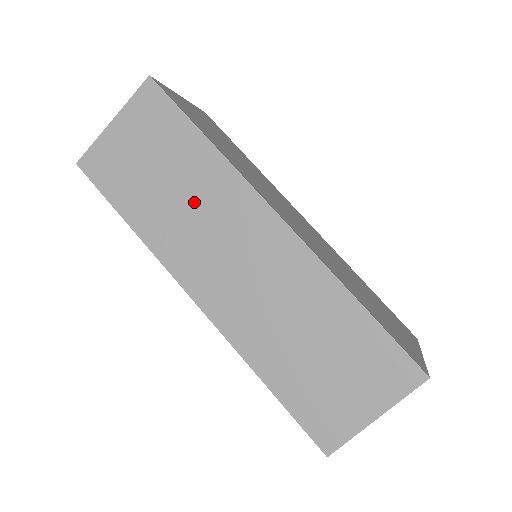
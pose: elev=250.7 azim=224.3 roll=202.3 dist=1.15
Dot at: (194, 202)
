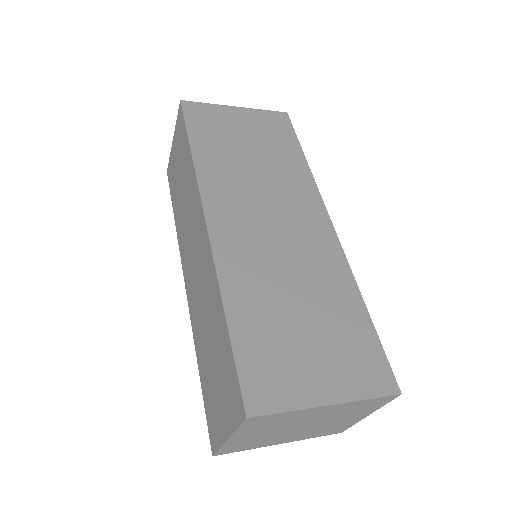
Dot at: (187, 204)
